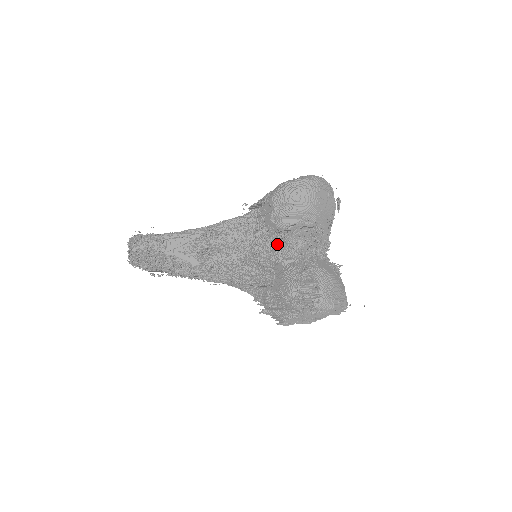
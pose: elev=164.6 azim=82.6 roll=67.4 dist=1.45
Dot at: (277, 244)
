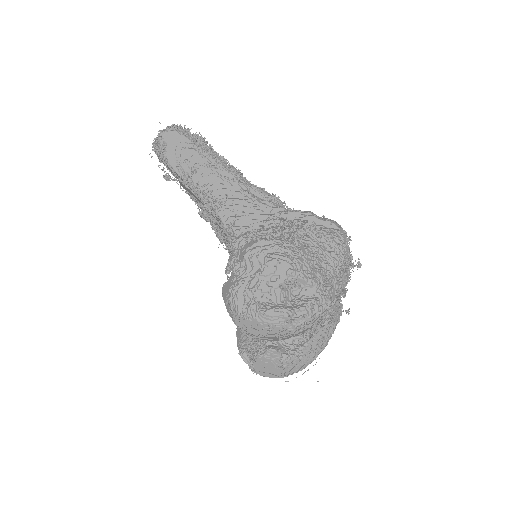
Dot at: occluded
